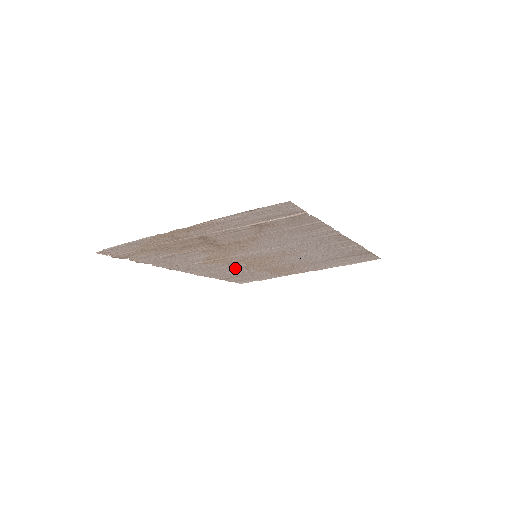
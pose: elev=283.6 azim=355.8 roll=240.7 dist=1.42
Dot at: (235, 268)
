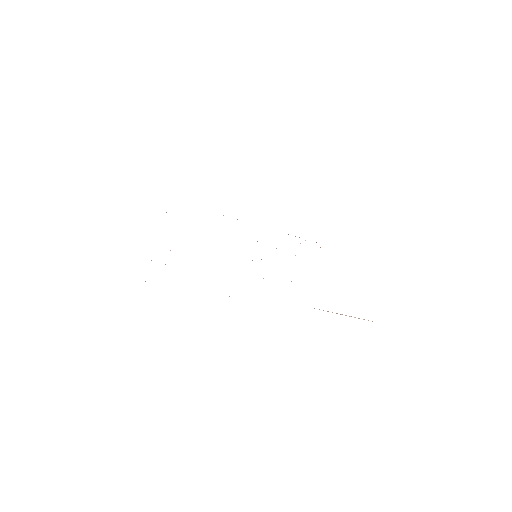
Dot at: occluded
